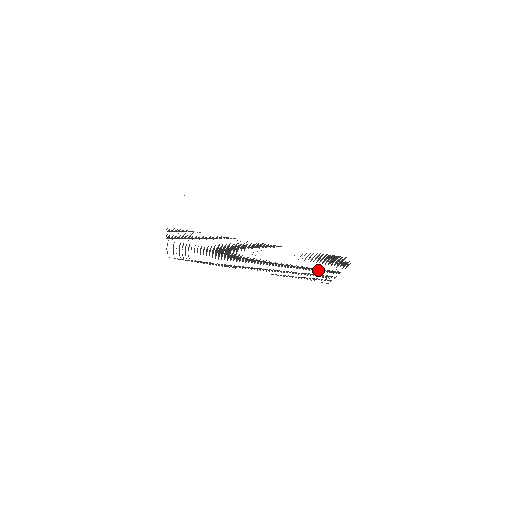
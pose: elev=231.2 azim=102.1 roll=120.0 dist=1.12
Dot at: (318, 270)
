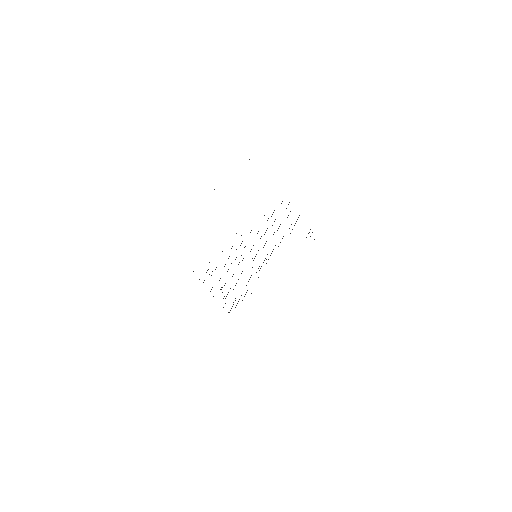
Dot at: occluded
